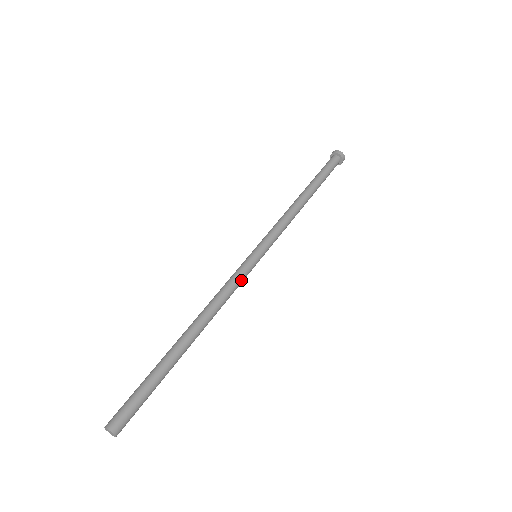
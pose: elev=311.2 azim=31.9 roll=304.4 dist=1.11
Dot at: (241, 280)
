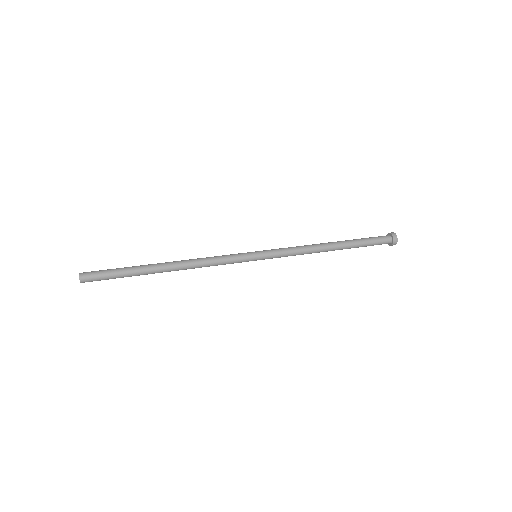
Dot at: (229, 258)
